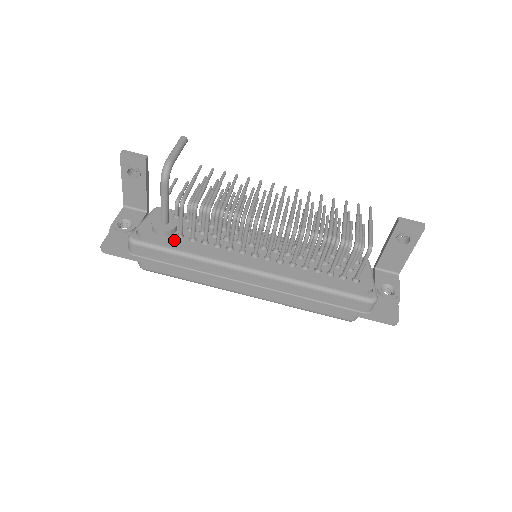
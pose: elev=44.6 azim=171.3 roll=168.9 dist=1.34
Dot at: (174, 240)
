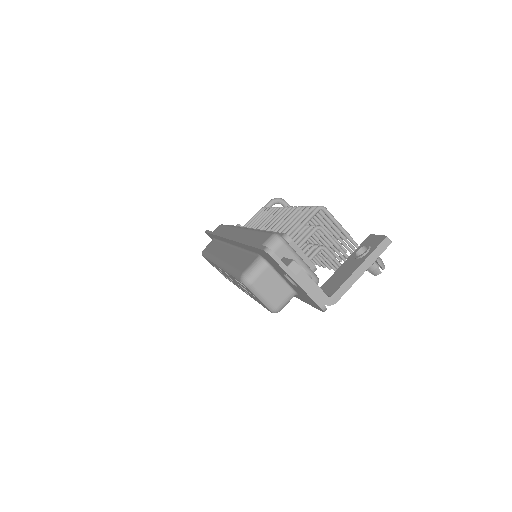
Dot at: occluded
